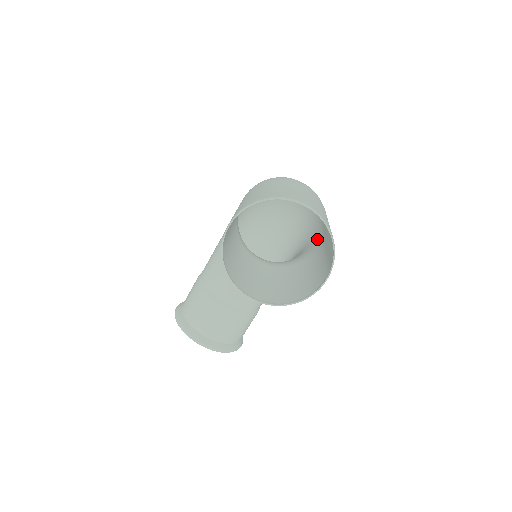
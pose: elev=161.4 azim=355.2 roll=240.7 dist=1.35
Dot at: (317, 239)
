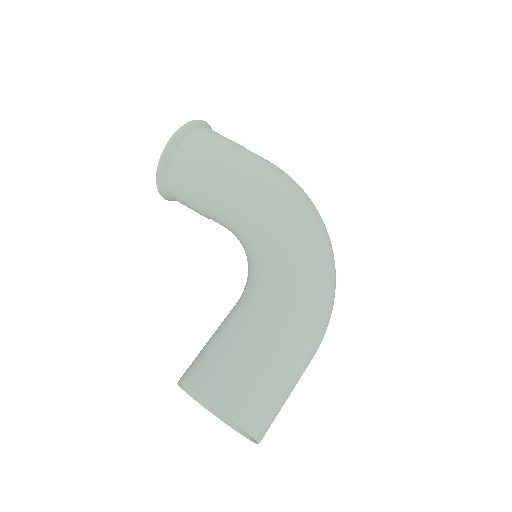
Dot at: occluded
